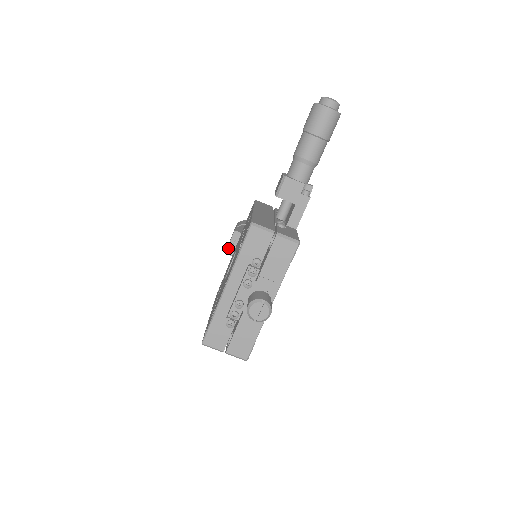
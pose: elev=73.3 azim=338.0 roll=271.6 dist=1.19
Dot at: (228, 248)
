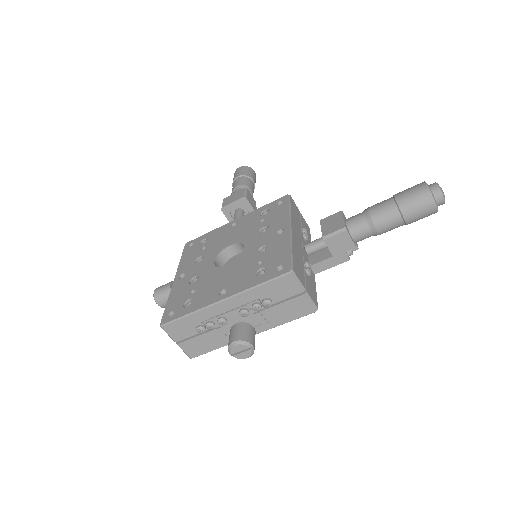
Dot at: (226, 206)
